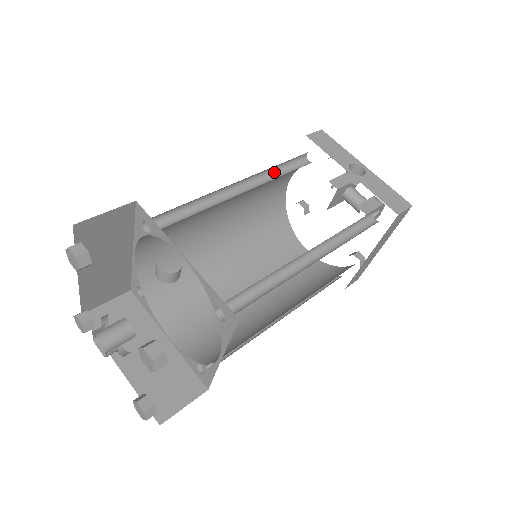
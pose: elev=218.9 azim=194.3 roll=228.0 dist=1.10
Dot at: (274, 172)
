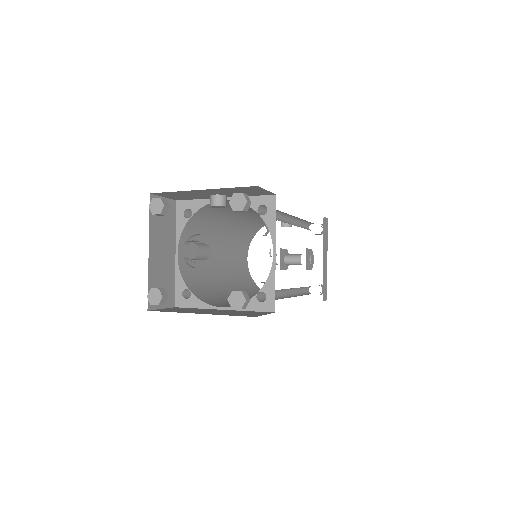
Dot at: occluded
